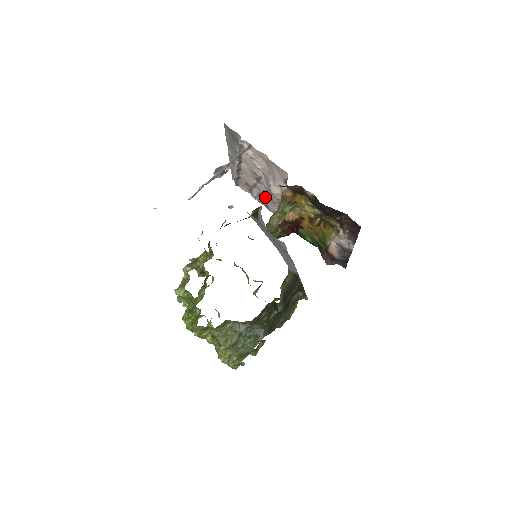
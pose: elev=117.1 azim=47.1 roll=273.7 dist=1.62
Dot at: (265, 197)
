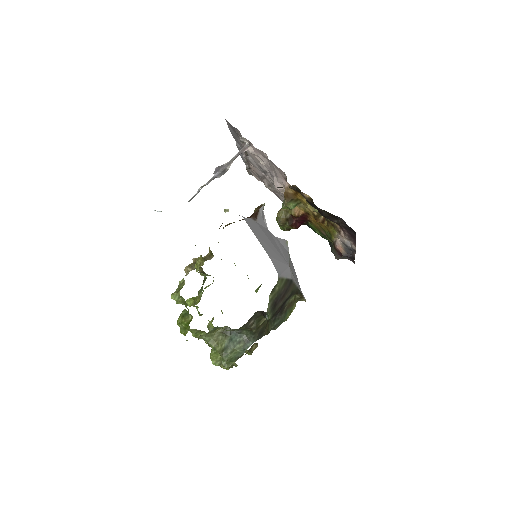
Dot at: (274, 189)
